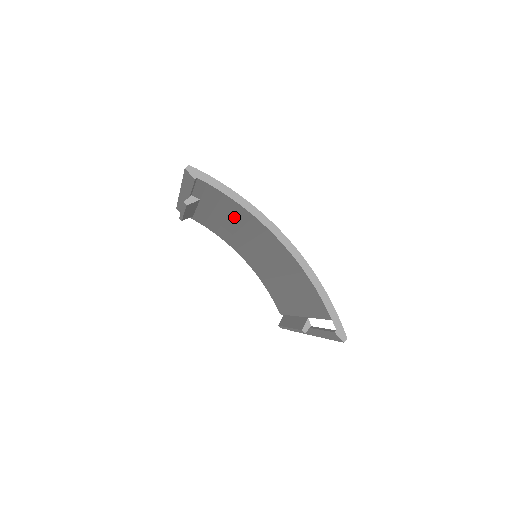
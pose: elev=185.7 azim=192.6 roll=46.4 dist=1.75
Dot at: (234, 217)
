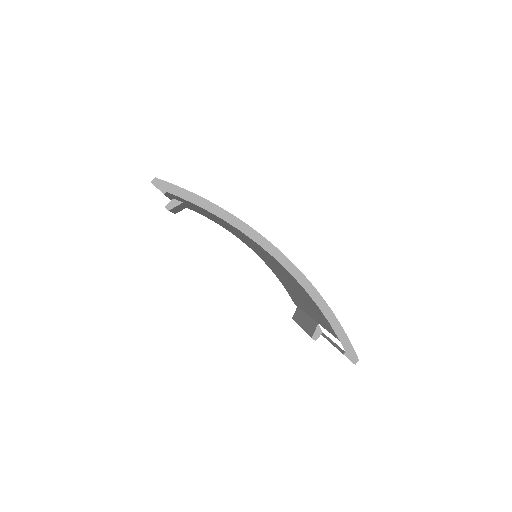
Dot at: (222, 222)
